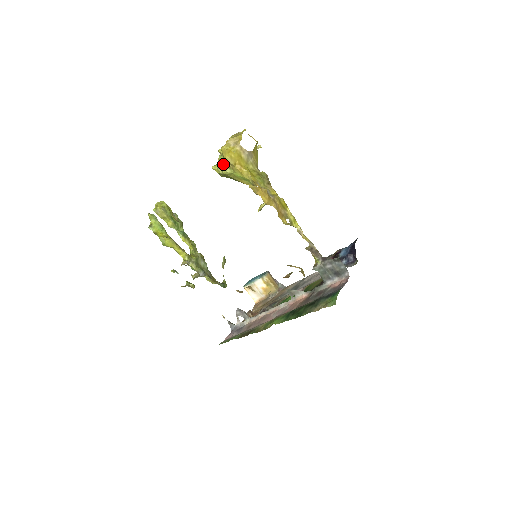
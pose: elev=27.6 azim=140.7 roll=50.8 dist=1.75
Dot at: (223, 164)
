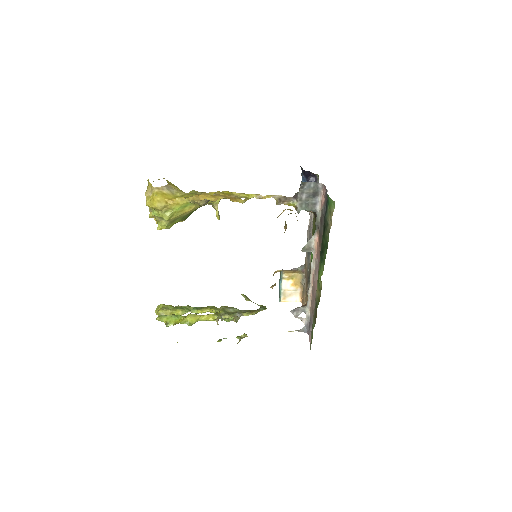
Dot at: (160, 214)
